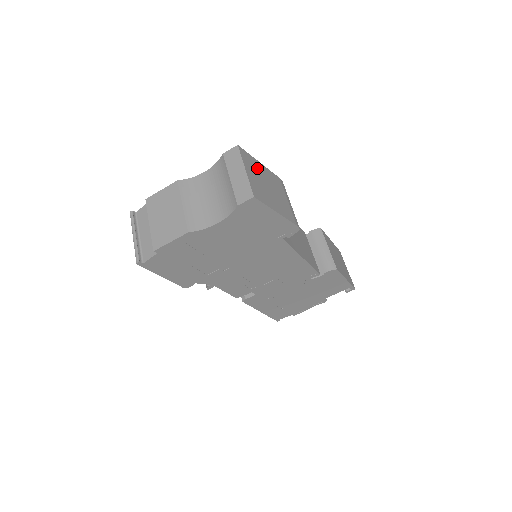
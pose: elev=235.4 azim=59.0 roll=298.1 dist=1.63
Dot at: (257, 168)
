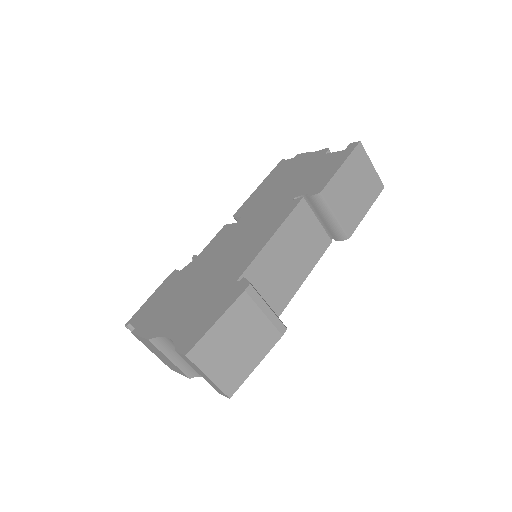
Dot at: (217, 342)
